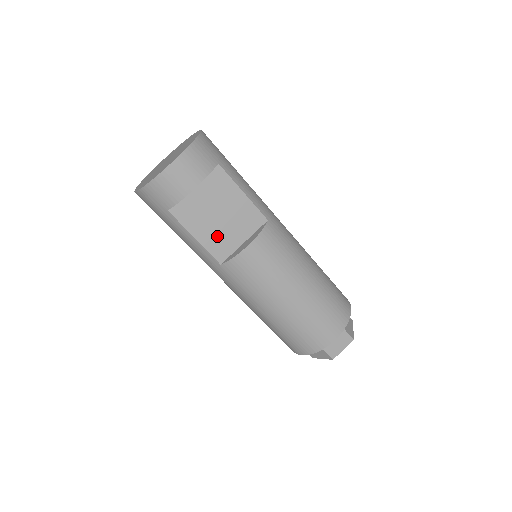
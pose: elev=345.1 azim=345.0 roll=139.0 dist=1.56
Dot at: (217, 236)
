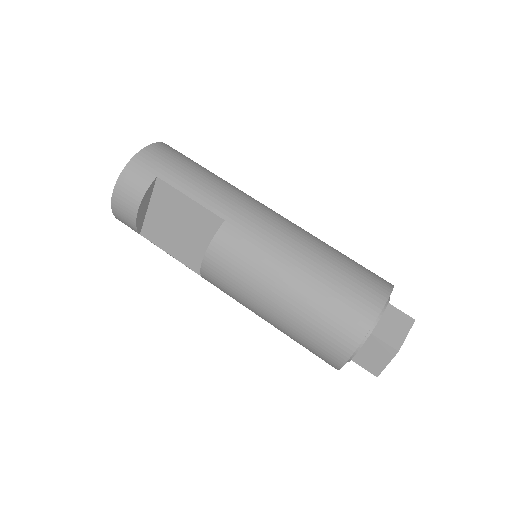
Dot at: (187, 249)
